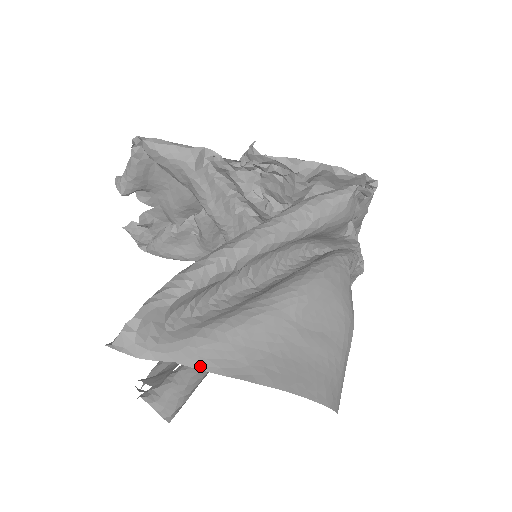
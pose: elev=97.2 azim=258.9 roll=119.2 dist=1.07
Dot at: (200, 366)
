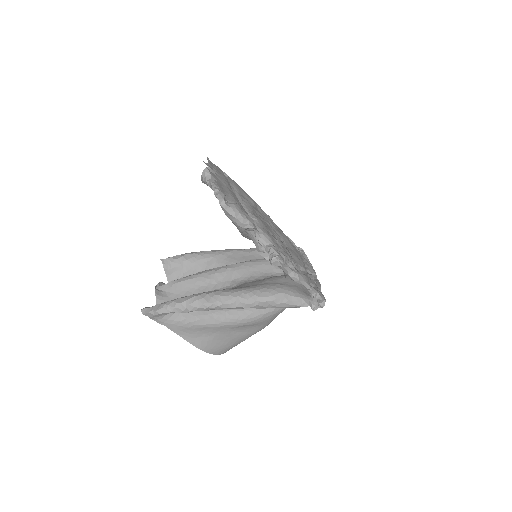
Dot at: (175, 332)
